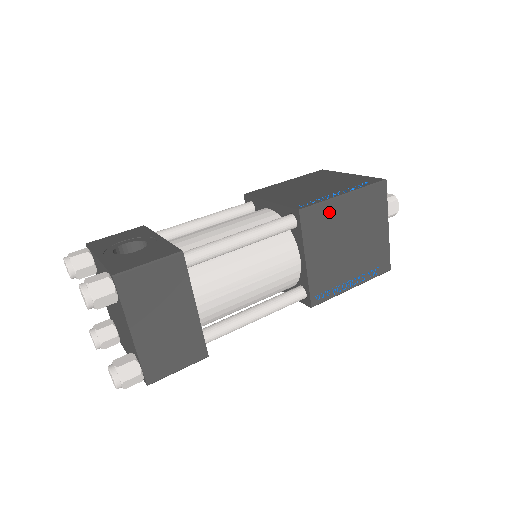
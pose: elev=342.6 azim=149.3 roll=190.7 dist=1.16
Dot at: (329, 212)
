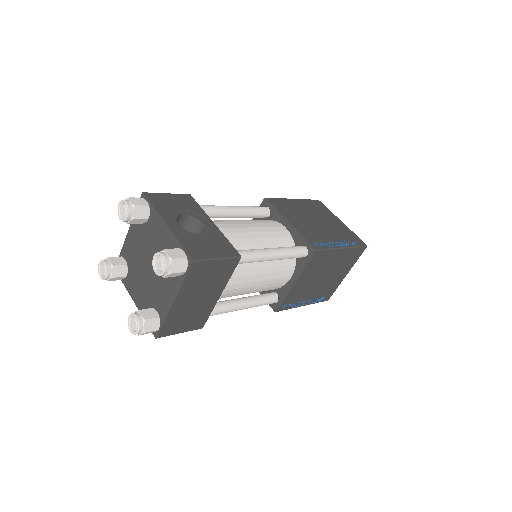
Dot at: (328, 256)
